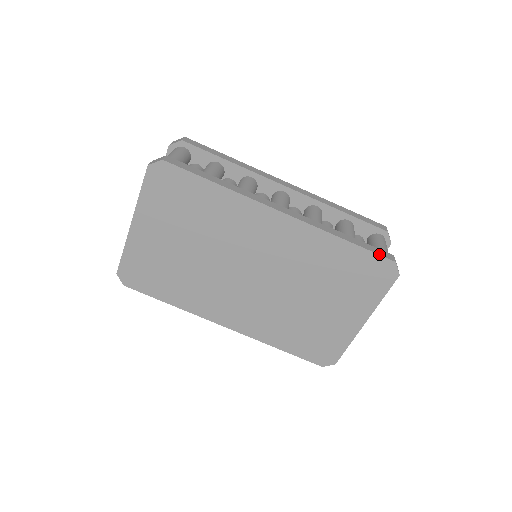
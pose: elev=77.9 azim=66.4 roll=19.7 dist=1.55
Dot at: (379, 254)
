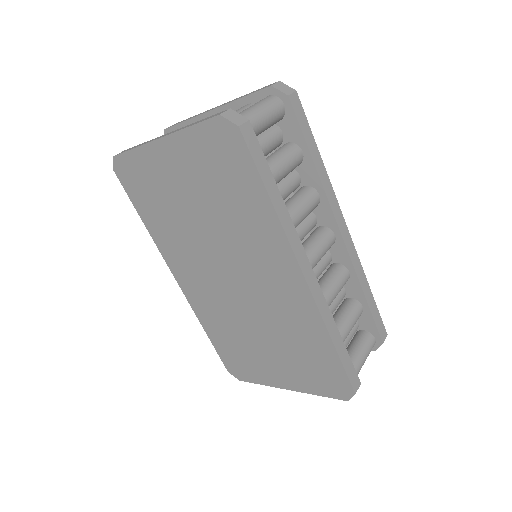
Dot at: (349, 378)
